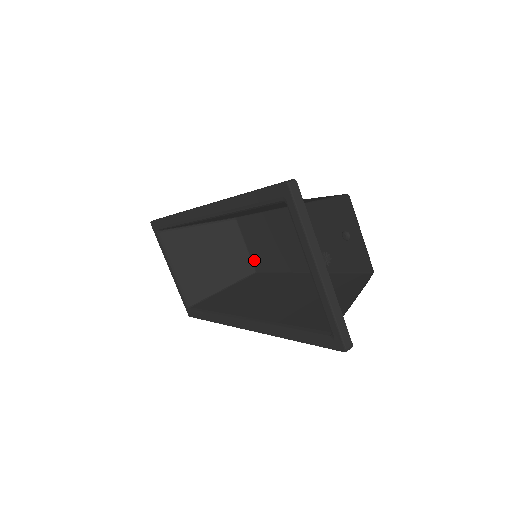
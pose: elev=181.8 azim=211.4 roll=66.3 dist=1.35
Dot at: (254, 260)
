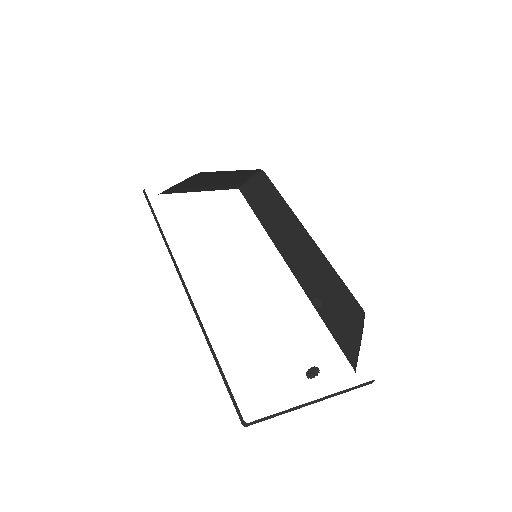
Dot at: occluded
